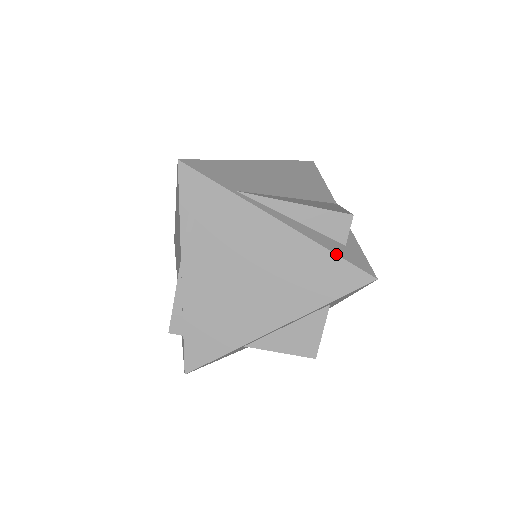
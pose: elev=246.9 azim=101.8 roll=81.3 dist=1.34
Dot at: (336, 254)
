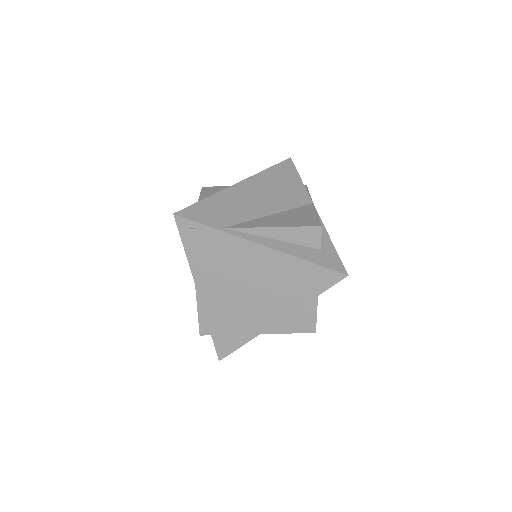
Dot at: (312, 263)
